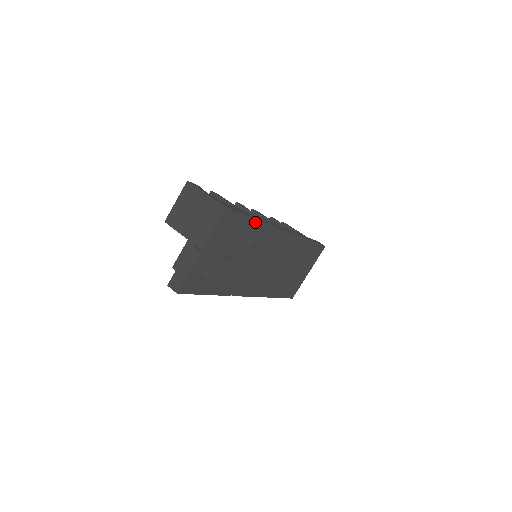
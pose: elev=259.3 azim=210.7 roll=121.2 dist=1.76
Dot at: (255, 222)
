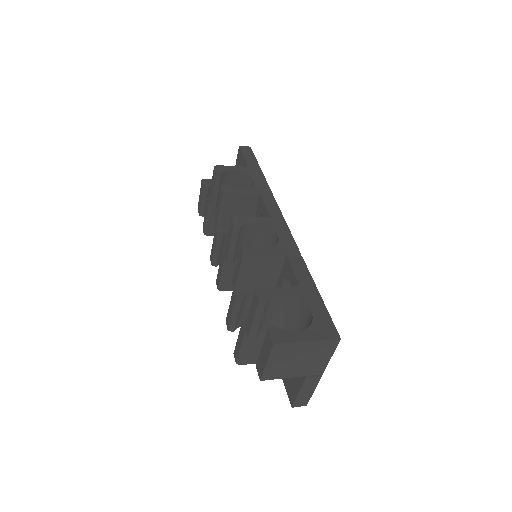
Dot at: (312, 283)
